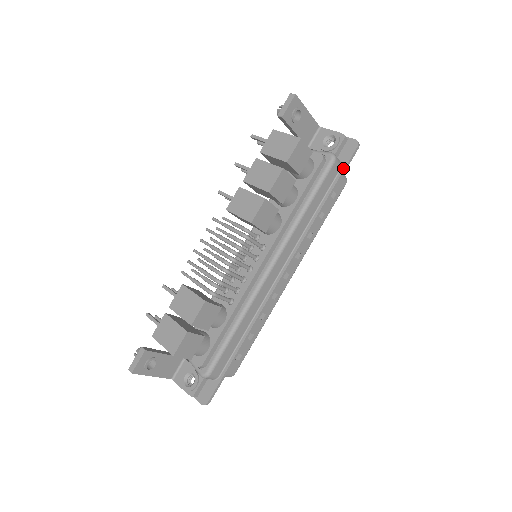
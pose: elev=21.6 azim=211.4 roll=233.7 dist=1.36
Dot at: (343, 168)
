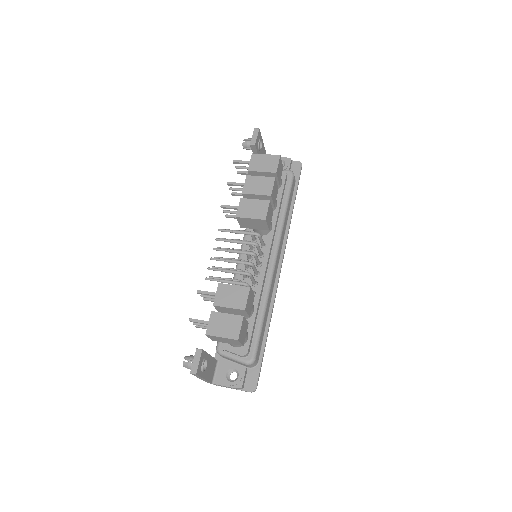
Dot at: (297, 181)
